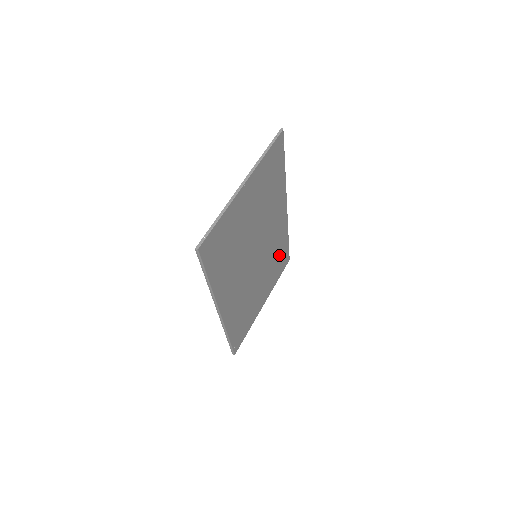
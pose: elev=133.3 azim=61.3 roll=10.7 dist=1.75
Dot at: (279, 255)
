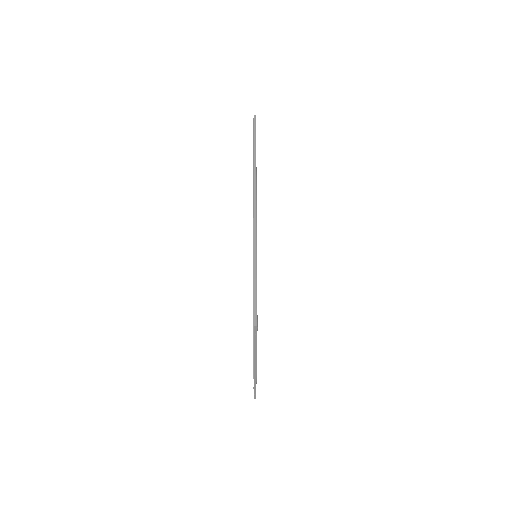
Dot at: occluded
